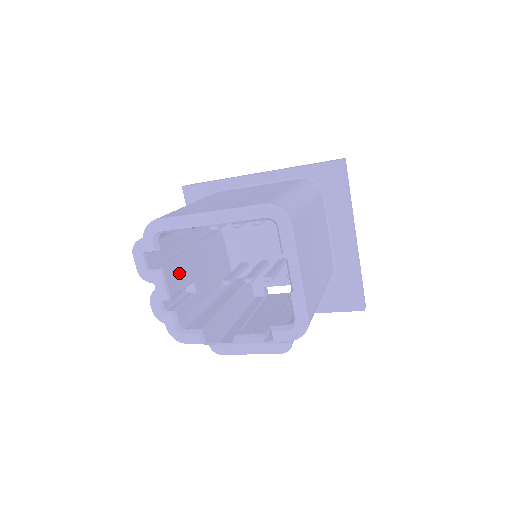
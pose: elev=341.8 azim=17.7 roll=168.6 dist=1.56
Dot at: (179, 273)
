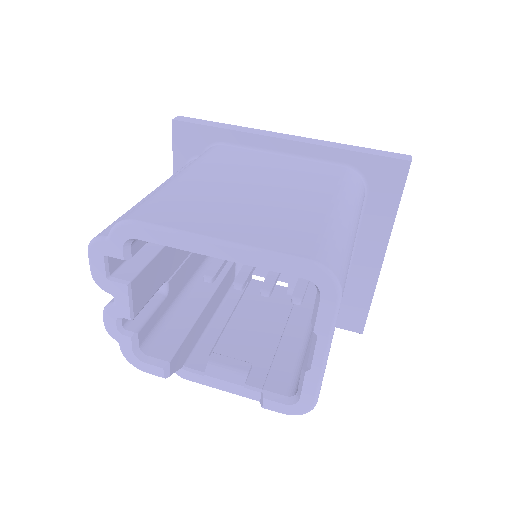
Dot at: (151, 278)
